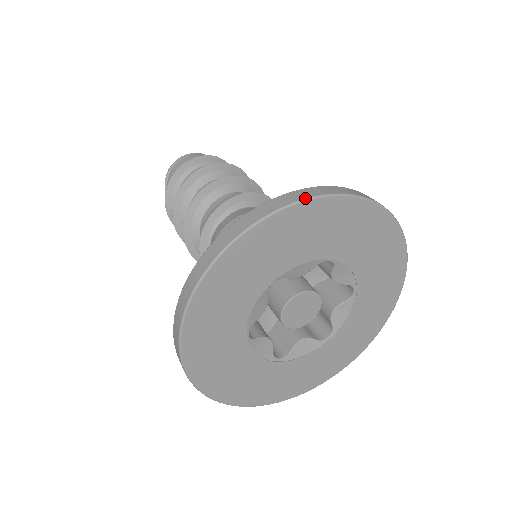
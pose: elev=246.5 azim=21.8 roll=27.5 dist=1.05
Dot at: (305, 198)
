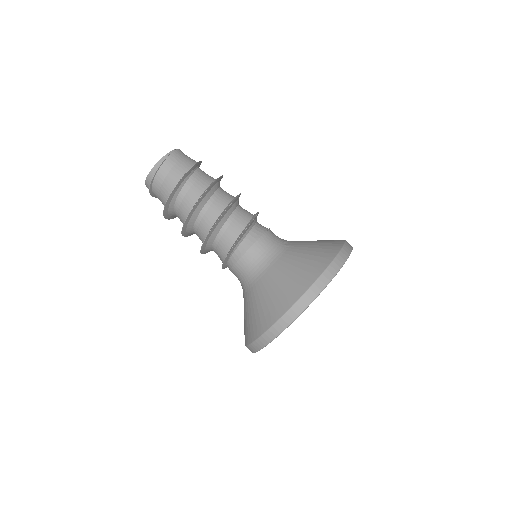
Dot at: occluded
